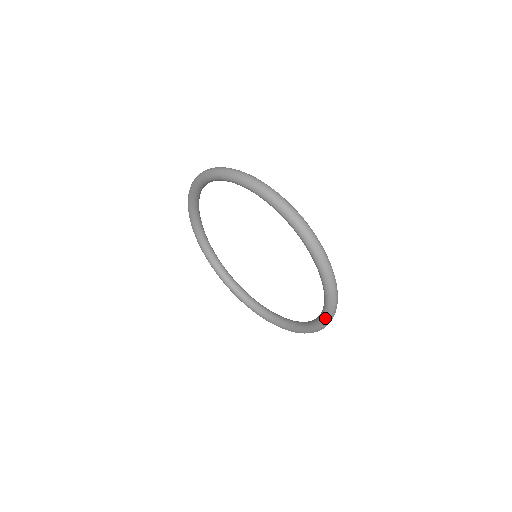
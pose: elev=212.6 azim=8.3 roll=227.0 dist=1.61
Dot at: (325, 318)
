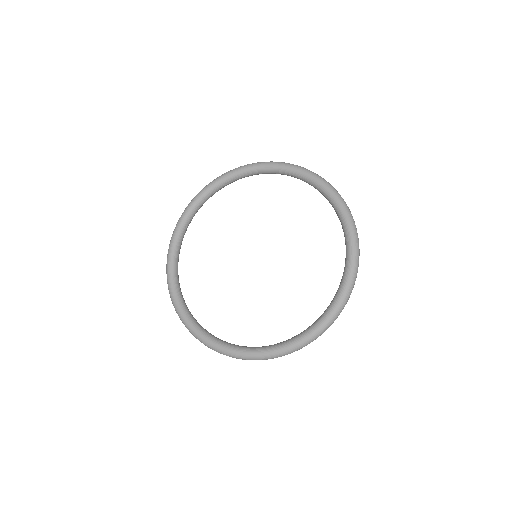
Dot at: (313, 332)
